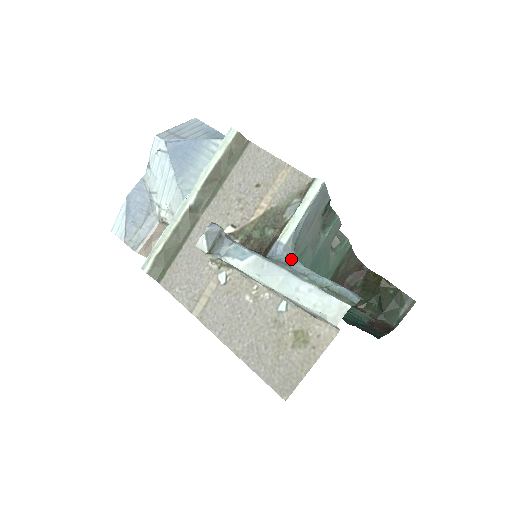
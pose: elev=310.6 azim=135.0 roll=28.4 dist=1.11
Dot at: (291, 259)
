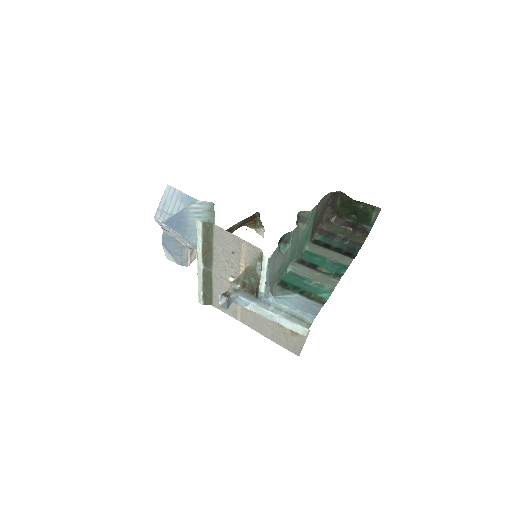
Dot at: (271, 299)
